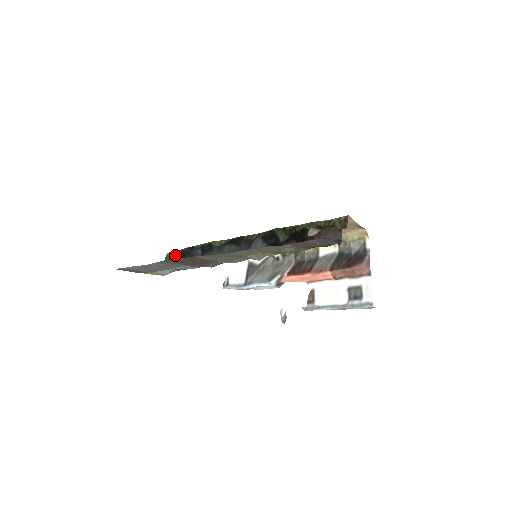
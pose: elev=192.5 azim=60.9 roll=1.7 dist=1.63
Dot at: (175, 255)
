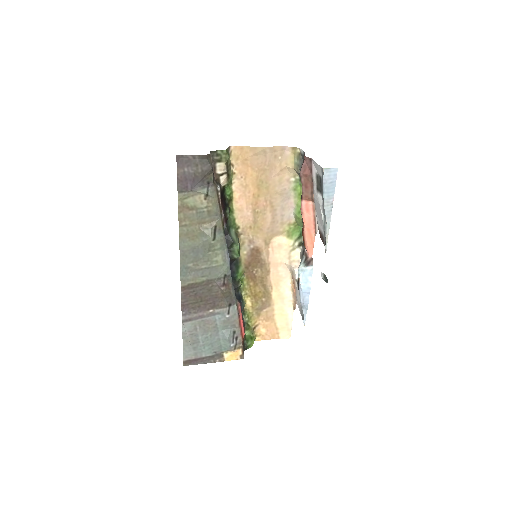
Dot at: occluded
